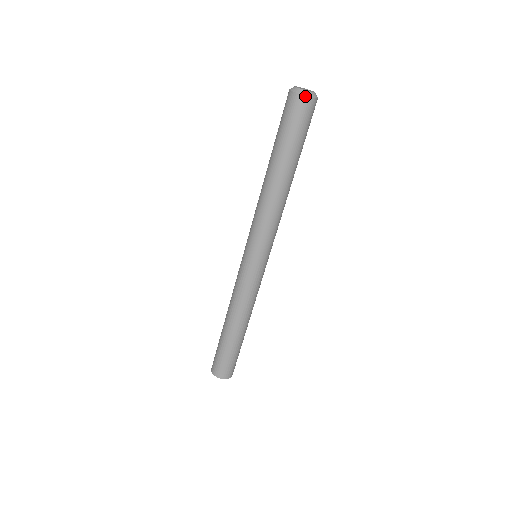
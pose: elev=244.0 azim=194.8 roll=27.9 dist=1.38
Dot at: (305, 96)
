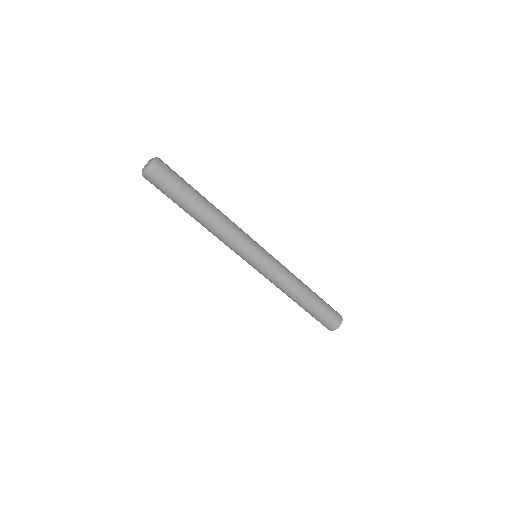
Dot at: (154, 166)
